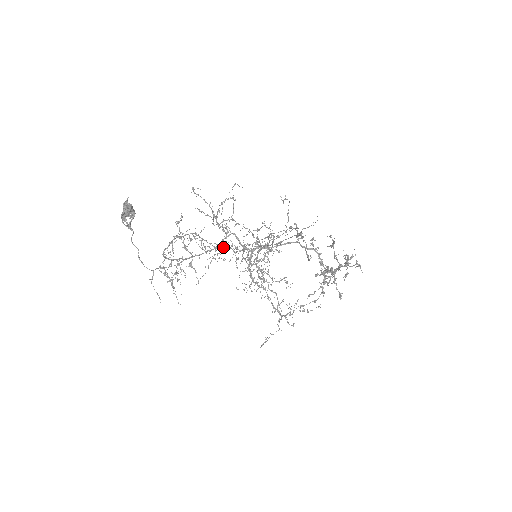
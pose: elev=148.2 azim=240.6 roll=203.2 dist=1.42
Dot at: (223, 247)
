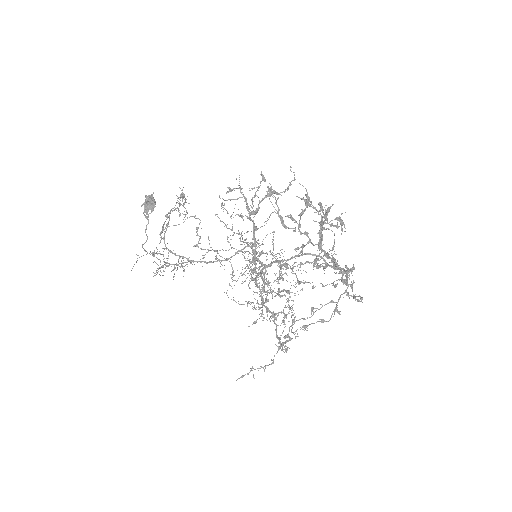
Dot at: (182, 194)
